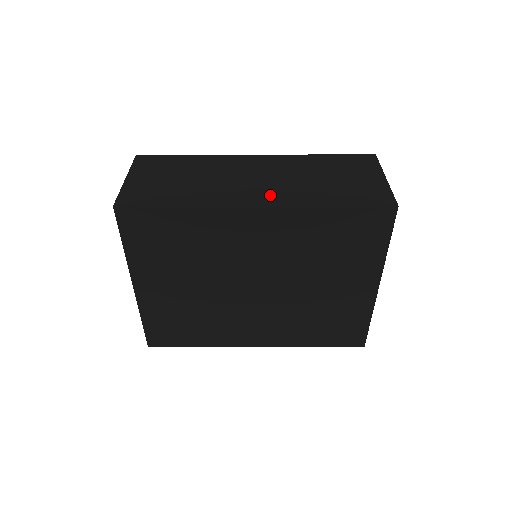
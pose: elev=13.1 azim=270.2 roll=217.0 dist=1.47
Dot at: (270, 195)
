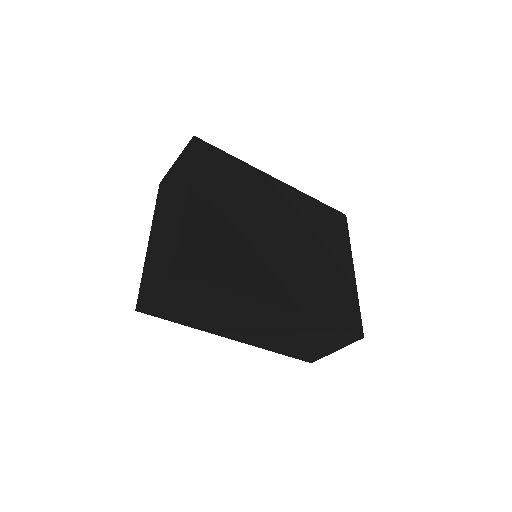
Dot at: occluded
